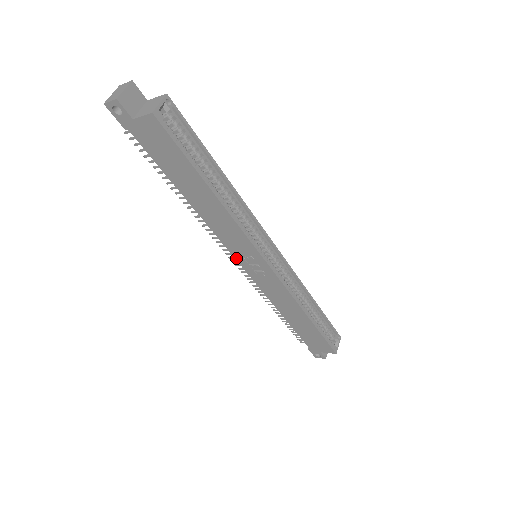
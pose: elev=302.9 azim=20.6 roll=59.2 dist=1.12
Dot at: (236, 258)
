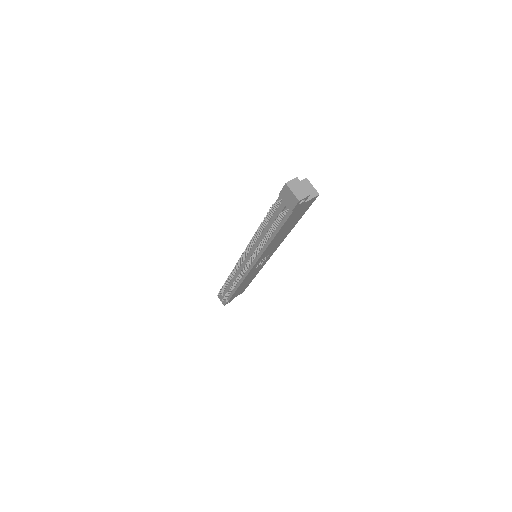
Dot at: (256, 264)
